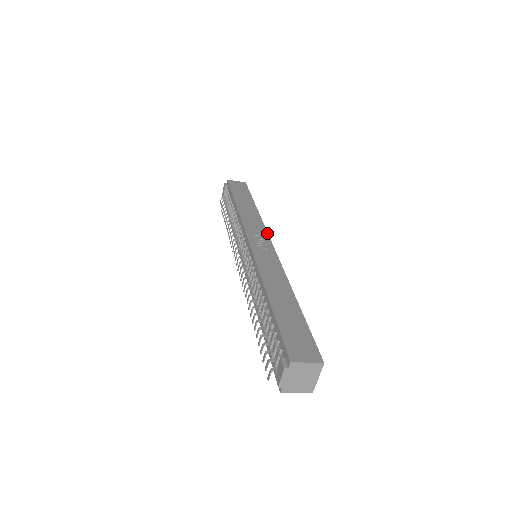
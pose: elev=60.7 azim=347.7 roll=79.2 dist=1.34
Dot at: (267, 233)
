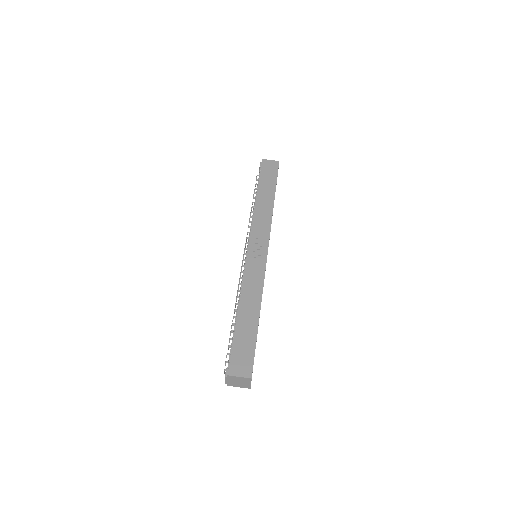
Dot at: (269, 235)
